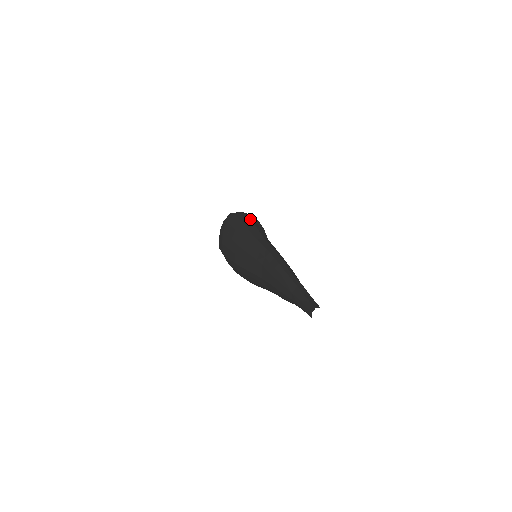
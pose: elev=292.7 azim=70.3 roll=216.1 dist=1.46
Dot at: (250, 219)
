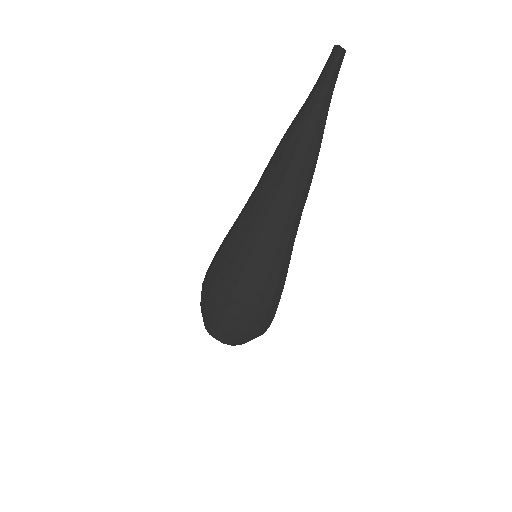
Dot at: occluded
